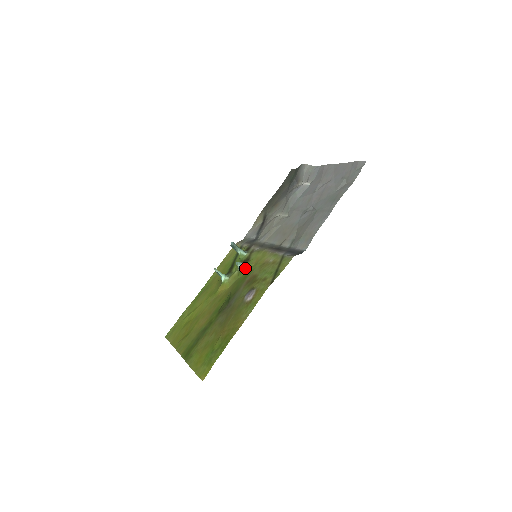
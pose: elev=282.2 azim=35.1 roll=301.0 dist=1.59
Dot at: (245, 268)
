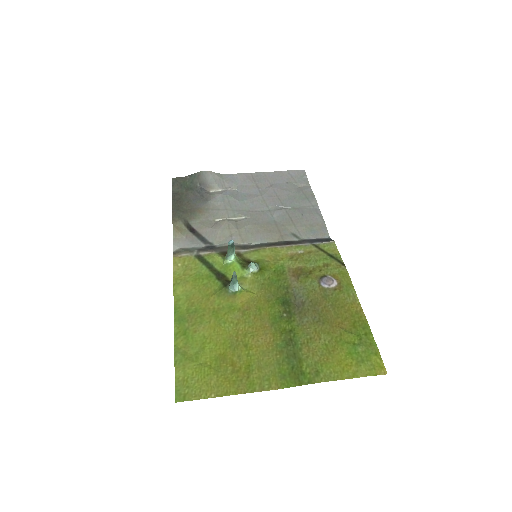
Dot at: (264, 267)
